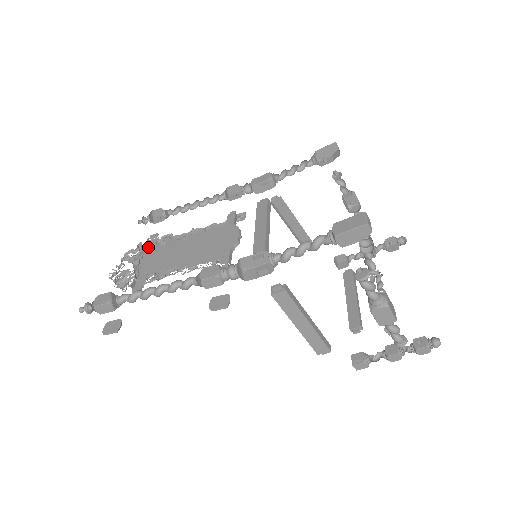
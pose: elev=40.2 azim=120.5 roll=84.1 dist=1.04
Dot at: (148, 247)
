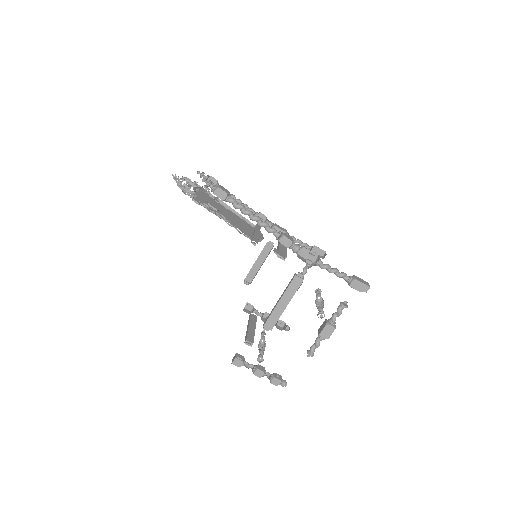
Dot at: (202, 189)
